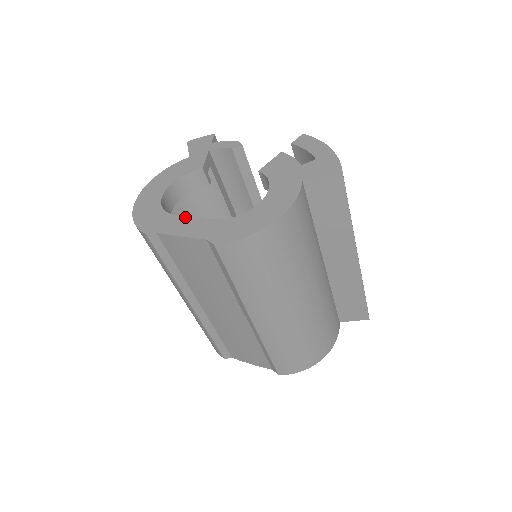
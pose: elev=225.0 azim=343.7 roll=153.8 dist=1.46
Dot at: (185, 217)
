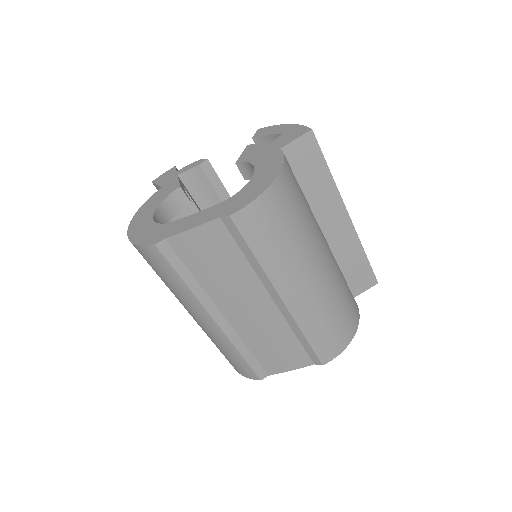
Dot at: (187, 217)
